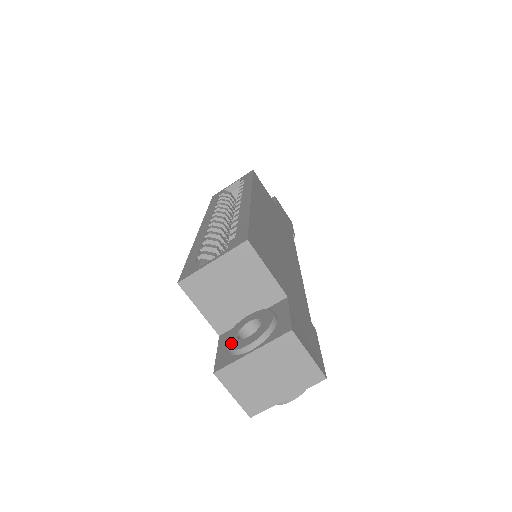
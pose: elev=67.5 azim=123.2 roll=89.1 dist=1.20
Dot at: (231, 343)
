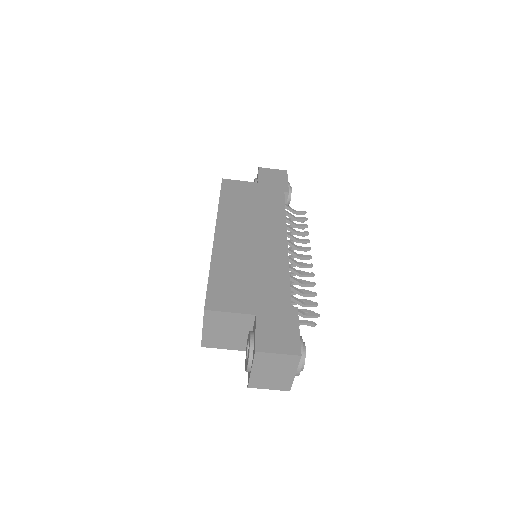
Dot at: (245, 364)
